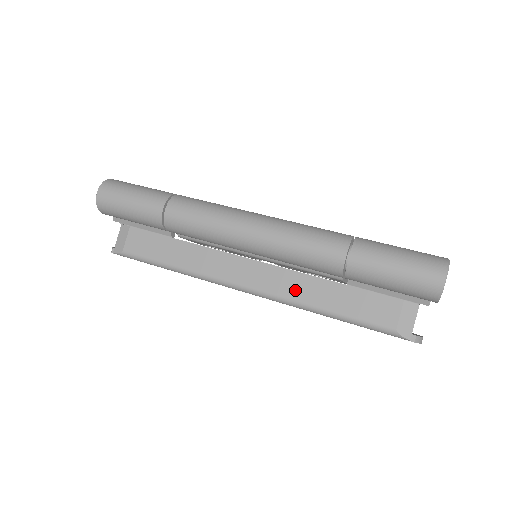
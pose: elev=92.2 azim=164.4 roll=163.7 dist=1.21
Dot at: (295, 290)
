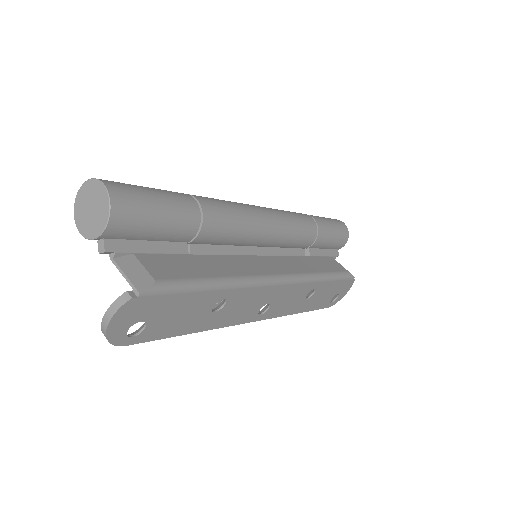
Dot at: (300, 267)
